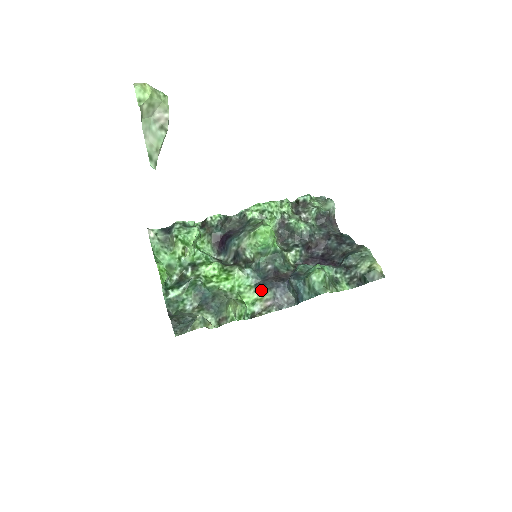
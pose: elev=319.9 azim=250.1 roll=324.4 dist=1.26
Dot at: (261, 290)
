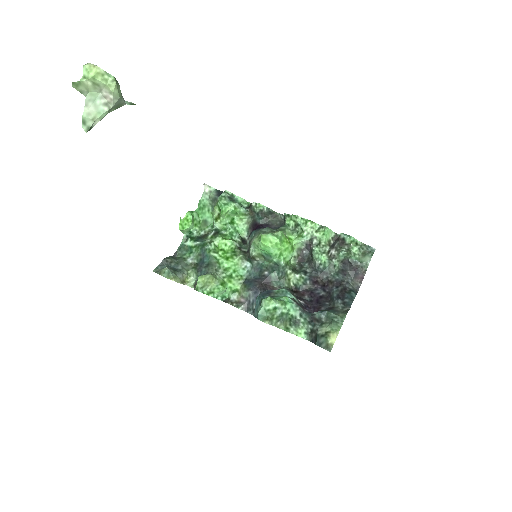
Dot at: (244, 286)
